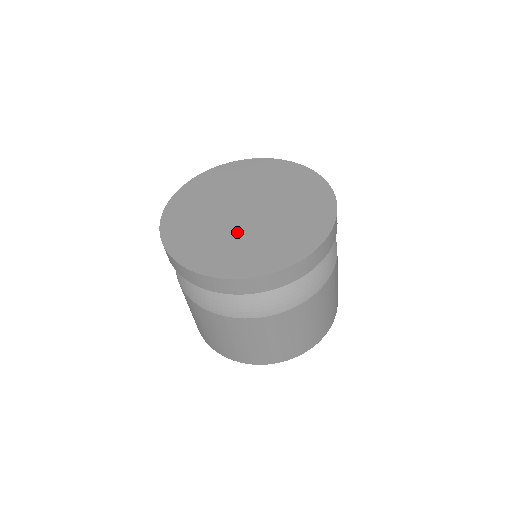
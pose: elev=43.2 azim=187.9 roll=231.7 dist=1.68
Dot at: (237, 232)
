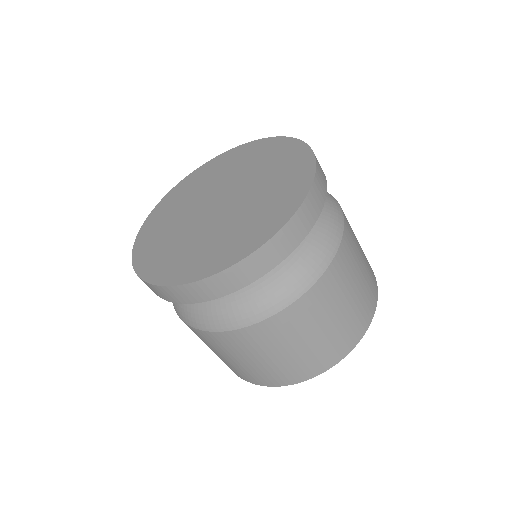
Dot at: (187, 223)
